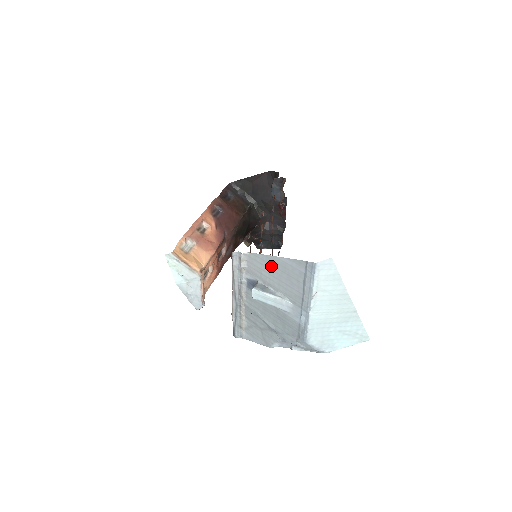
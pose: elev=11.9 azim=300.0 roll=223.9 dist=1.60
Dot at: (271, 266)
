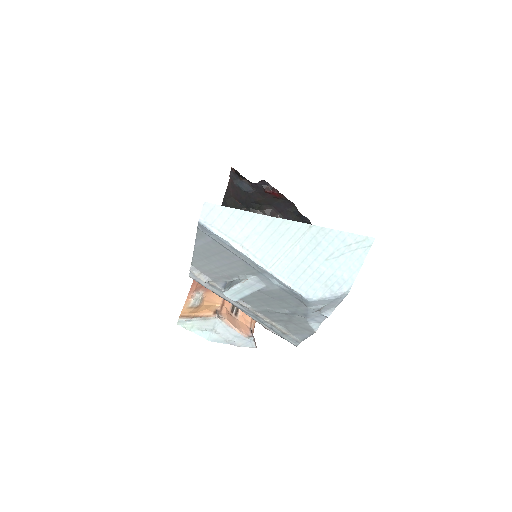
Dot at: (206, 260)
